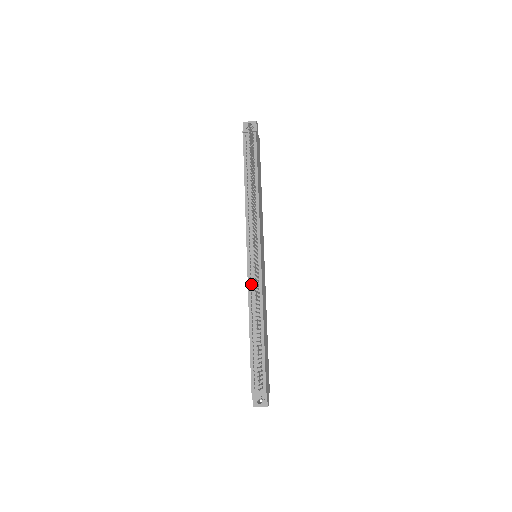
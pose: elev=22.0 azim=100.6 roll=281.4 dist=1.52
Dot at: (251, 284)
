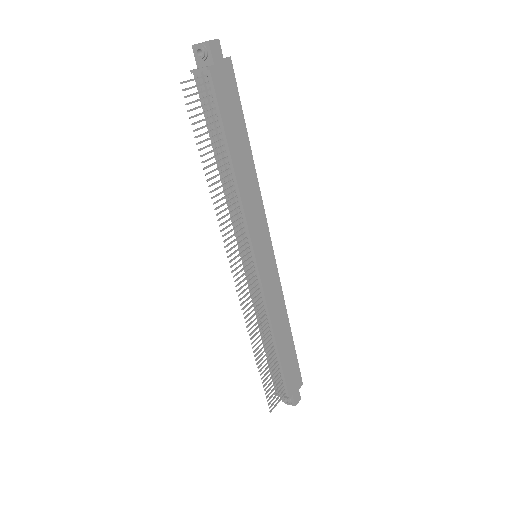
Dot at: occluded
